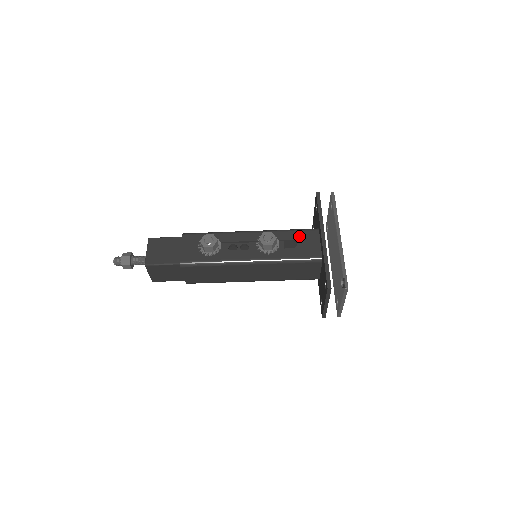
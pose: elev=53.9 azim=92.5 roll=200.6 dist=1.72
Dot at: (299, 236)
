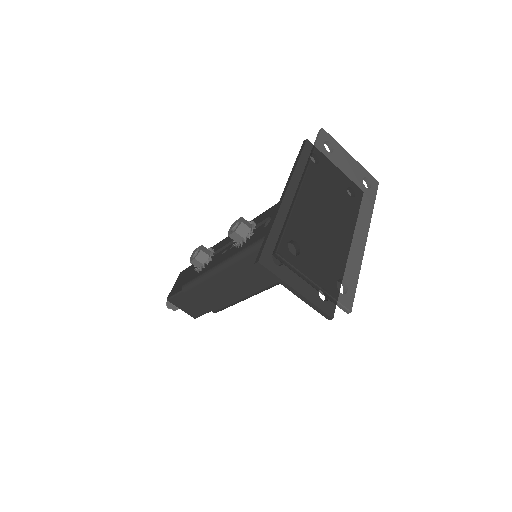
Dot at: occluded
